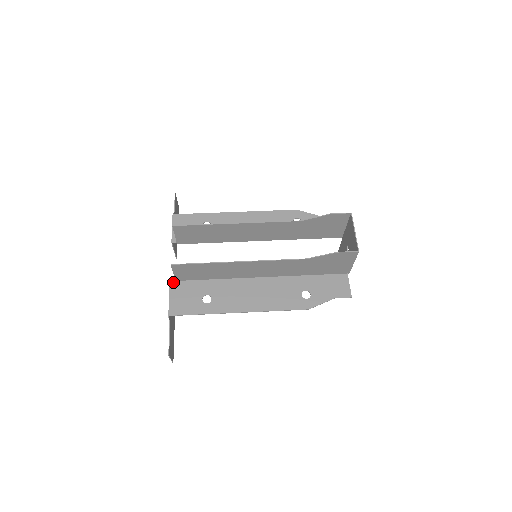
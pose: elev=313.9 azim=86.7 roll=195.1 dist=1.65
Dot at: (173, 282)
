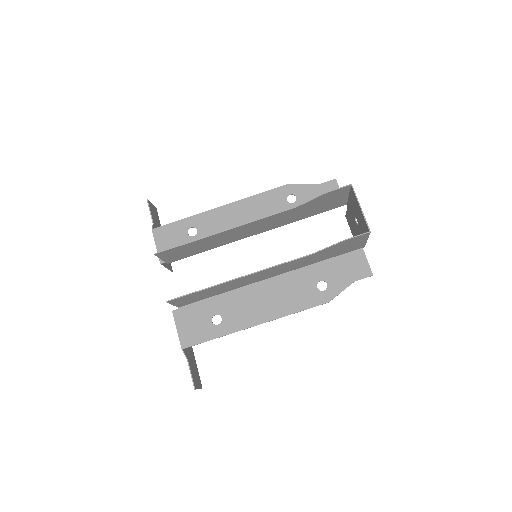
Dot at: (175, 310)
